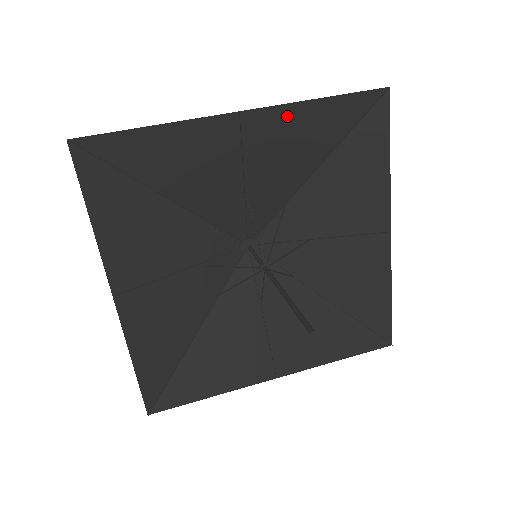
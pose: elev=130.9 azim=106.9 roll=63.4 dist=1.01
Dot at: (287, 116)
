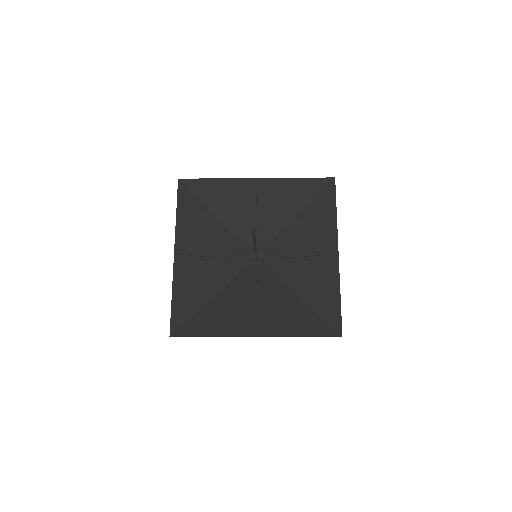
Dot at: (280, 184)
